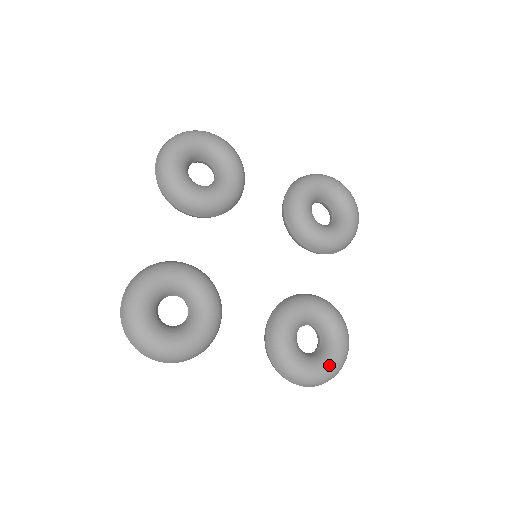
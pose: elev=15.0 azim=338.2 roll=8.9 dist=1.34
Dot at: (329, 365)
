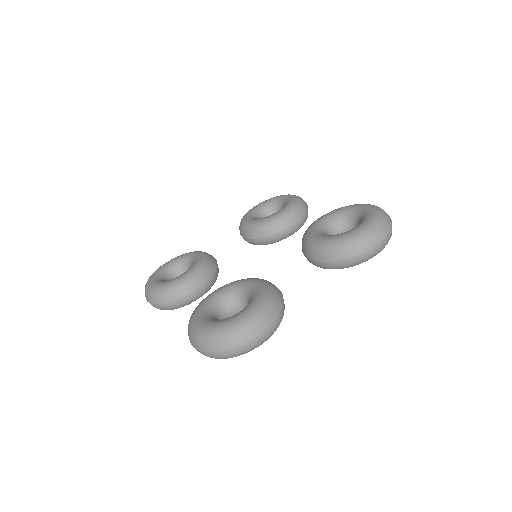
Dot at: (369, 215)
